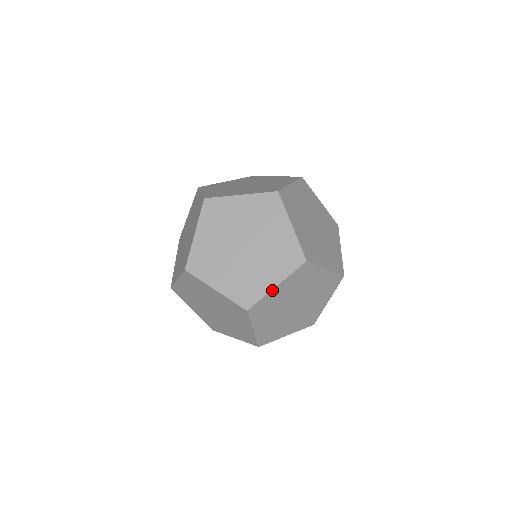
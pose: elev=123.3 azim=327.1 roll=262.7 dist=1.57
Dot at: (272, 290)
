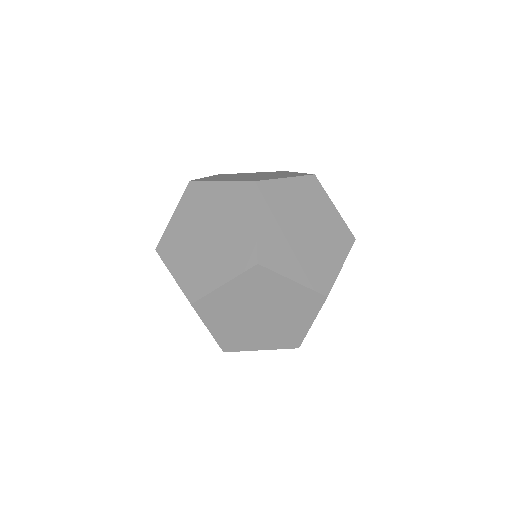
Dot at: (218, 288)
